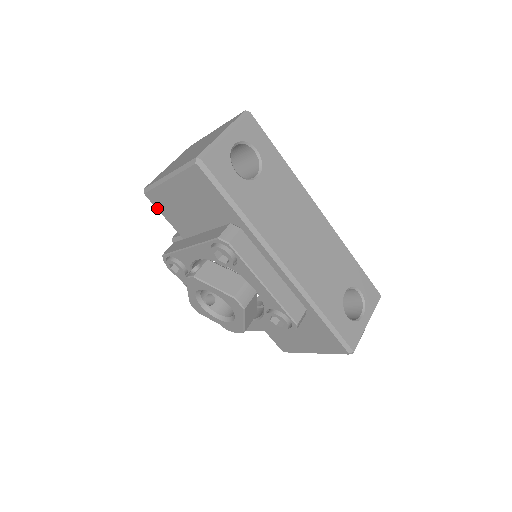
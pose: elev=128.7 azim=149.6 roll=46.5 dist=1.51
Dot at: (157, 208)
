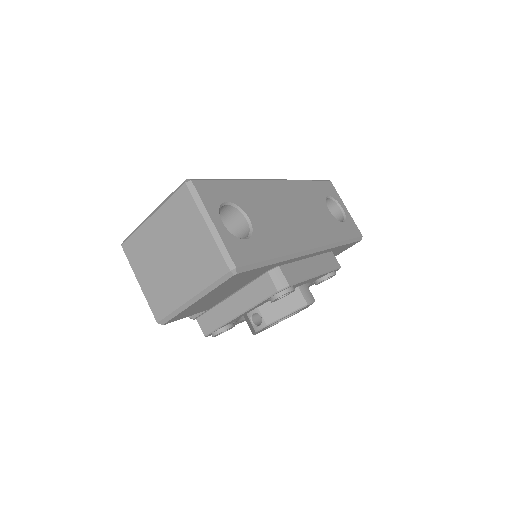
Dot at: occluded
